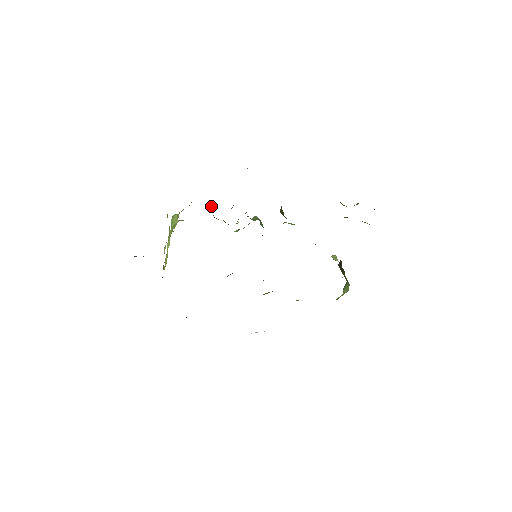
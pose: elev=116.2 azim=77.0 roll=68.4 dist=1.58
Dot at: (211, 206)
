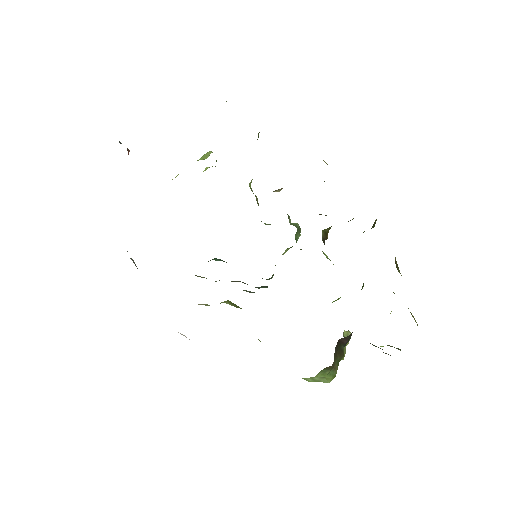
Dot at: occluded
